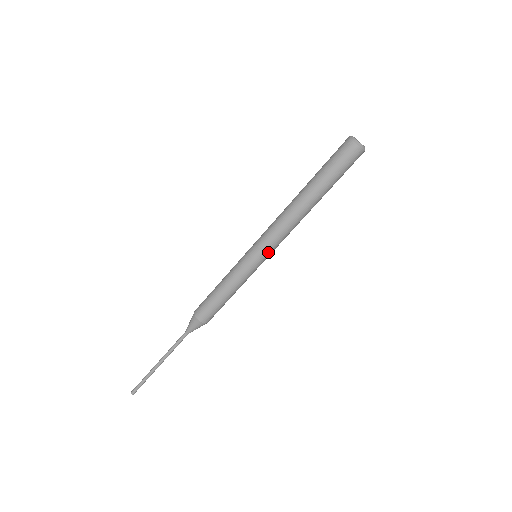
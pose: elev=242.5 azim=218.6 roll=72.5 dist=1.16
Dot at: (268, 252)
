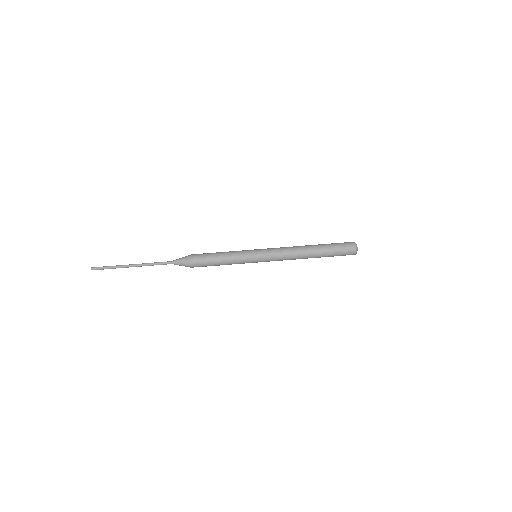
Dot at: (266, 261)
